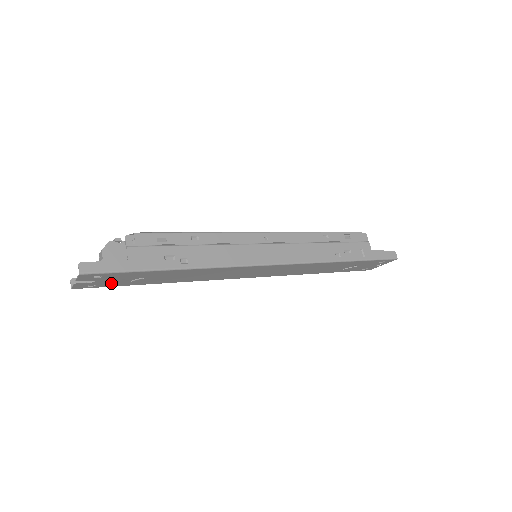
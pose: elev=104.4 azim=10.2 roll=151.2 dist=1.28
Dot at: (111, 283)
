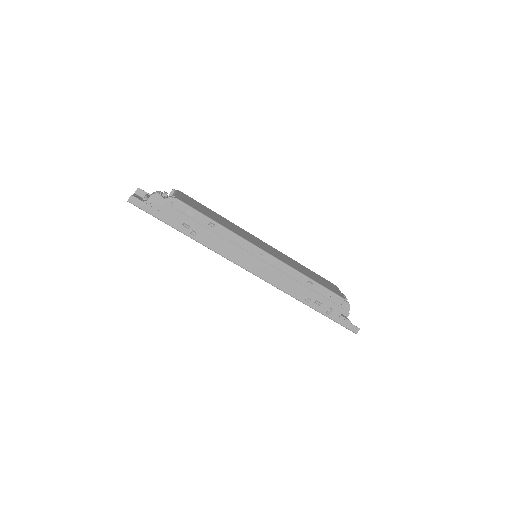
Dot at: occluded
